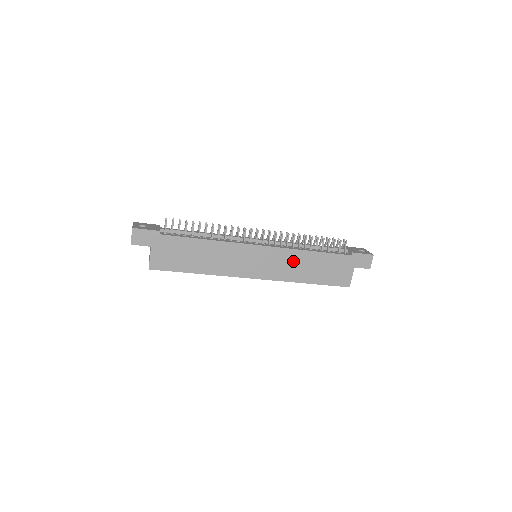
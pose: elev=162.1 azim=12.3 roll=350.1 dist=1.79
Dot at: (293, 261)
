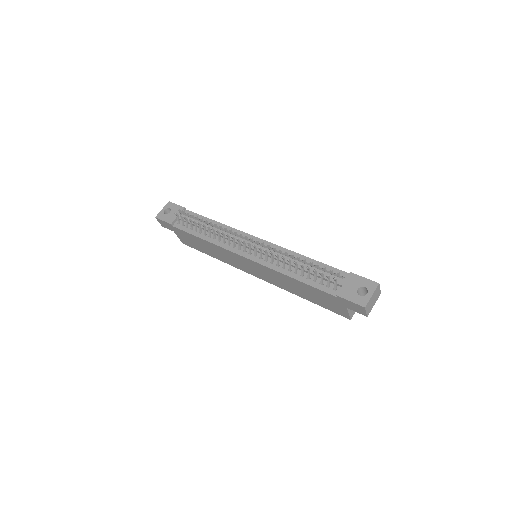
Dot at: (279, 278)
